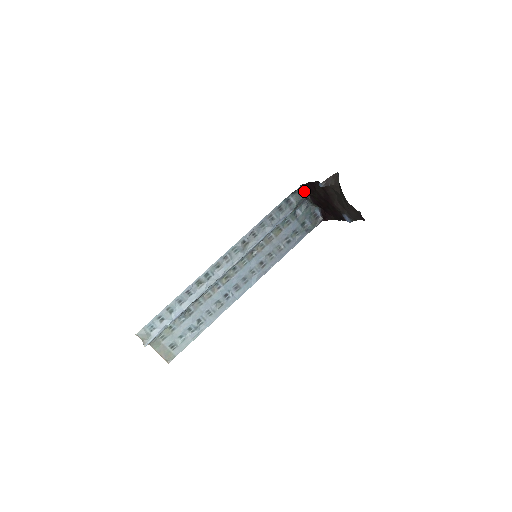
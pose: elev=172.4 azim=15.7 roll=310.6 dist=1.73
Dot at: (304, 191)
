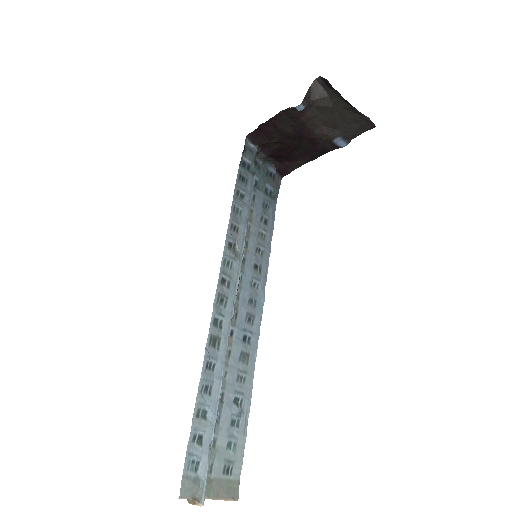
Dot at: (252, 144)
